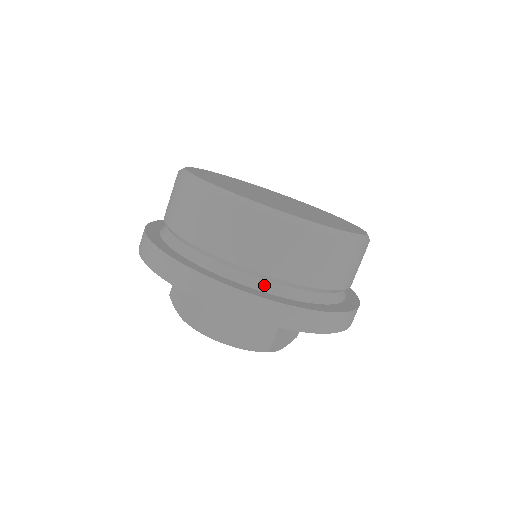
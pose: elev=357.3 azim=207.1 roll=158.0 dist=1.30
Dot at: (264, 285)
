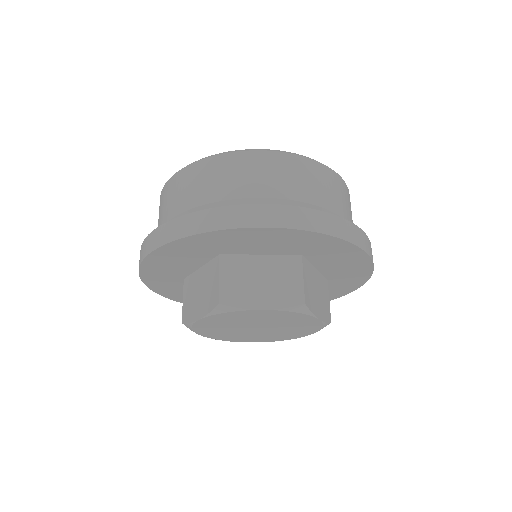
Dot at: occluded
